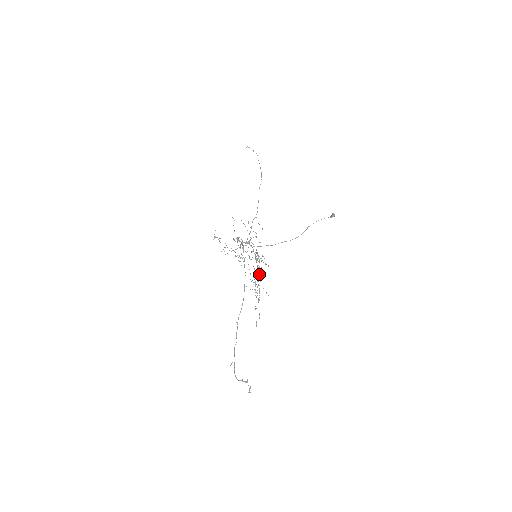
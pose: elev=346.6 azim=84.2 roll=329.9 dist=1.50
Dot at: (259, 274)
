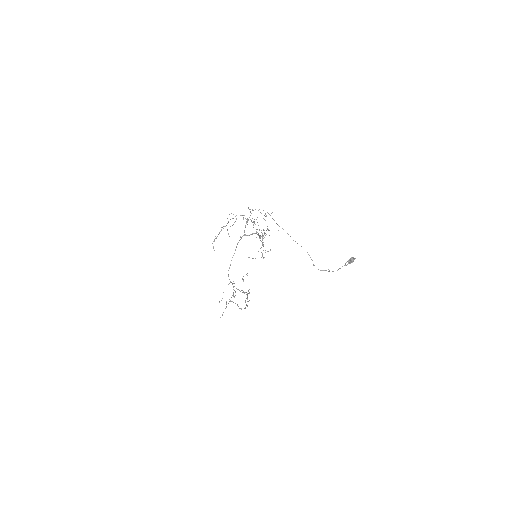
Dot at: occluded
